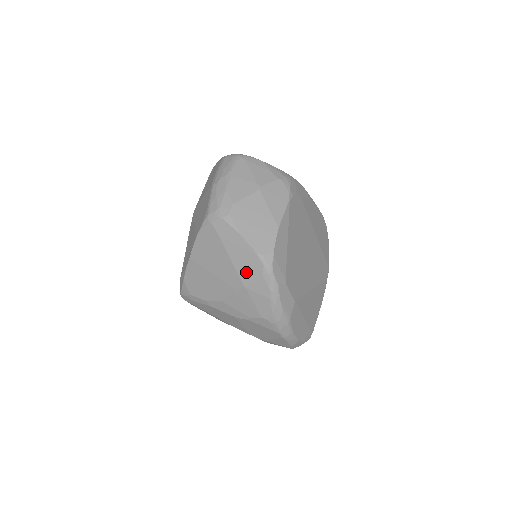
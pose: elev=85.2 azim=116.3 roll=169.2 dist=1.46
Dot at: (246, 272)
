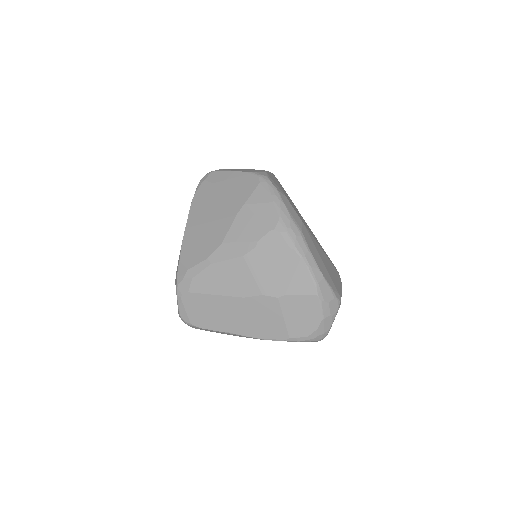
Dot at: (243, 192)
